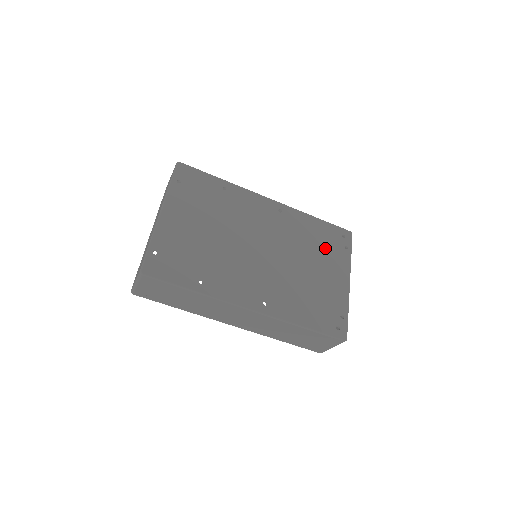
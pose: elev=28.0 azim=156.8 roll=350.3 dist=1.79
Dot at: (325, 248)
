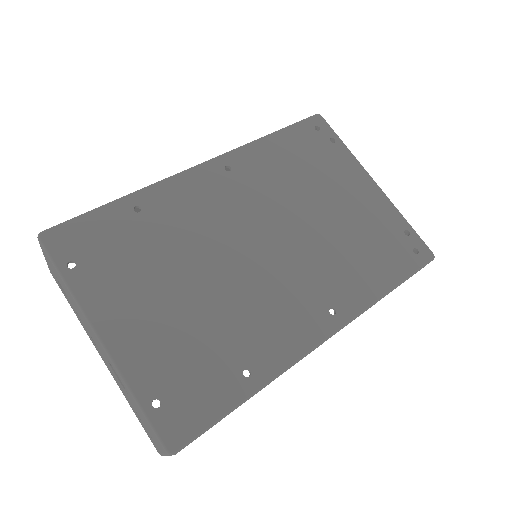
Dot at: (316, 165)
